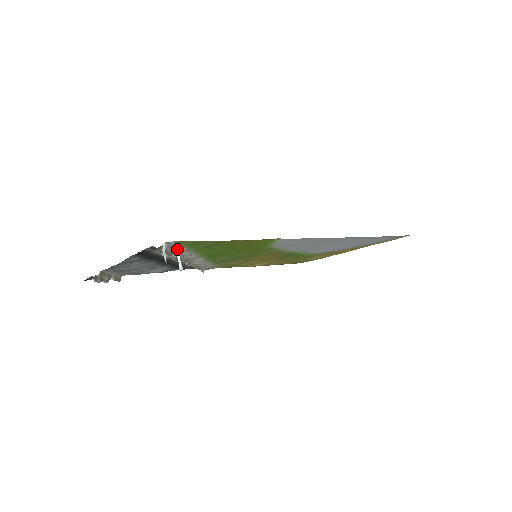
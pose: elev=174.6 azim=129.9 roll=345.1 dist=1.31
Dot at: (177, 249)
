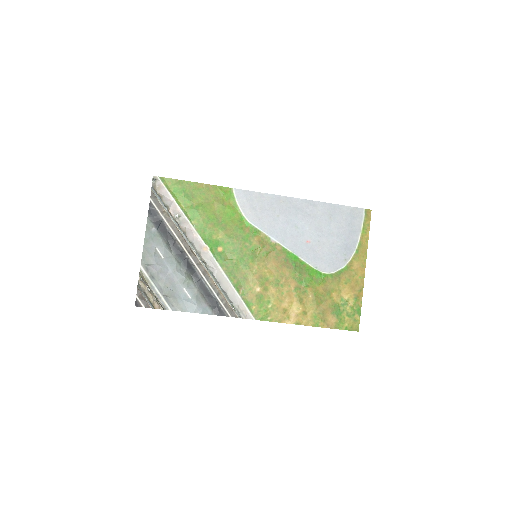
Dot at: (170, 201)
